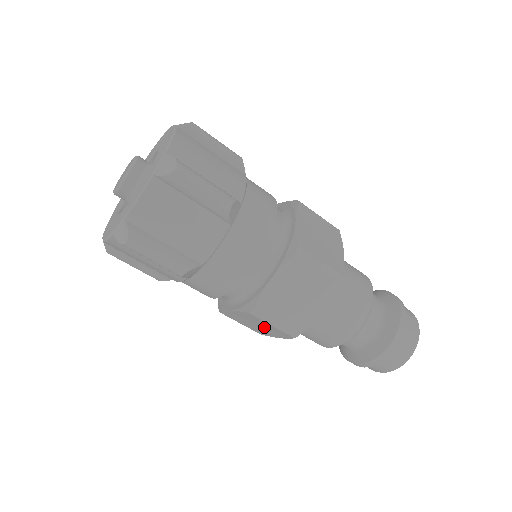
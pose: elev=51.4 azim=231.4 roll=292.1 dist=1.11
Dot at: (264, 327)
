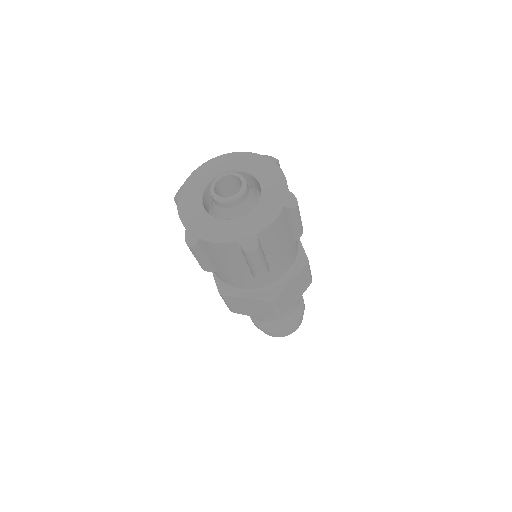
Dot at: (258, 310)
